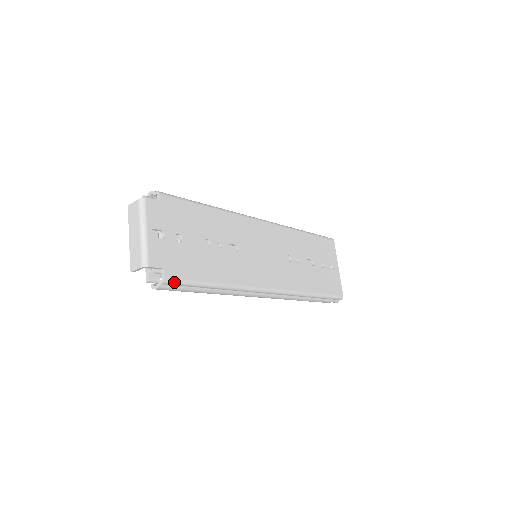
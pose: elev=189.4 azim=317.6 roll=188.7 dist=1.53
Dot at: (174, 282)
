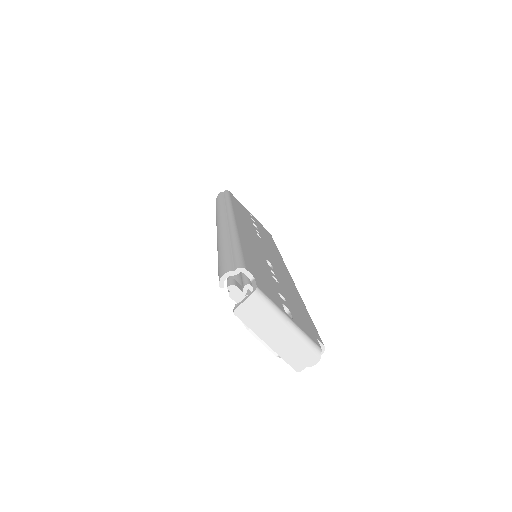
Dot at: occluded
